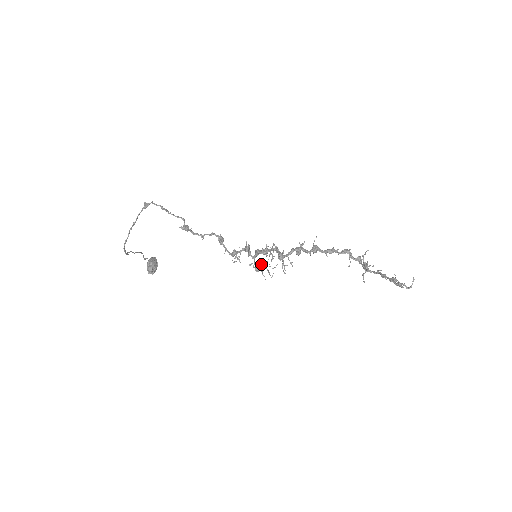
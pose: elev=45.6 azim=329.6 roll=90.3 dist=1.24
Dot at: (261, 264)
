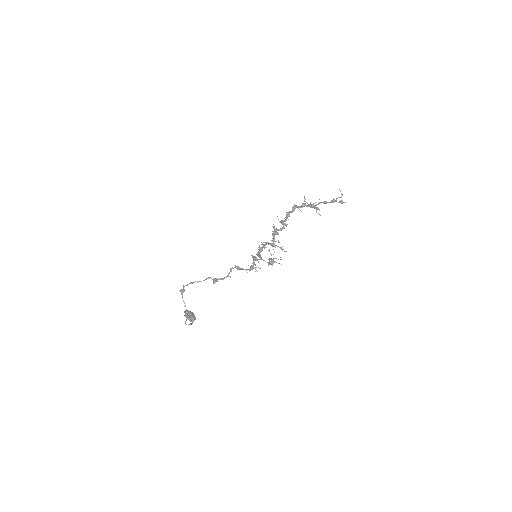
Dot at: (271, 259)
